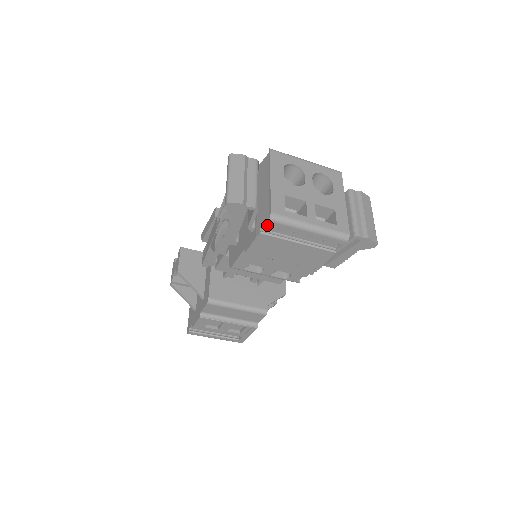
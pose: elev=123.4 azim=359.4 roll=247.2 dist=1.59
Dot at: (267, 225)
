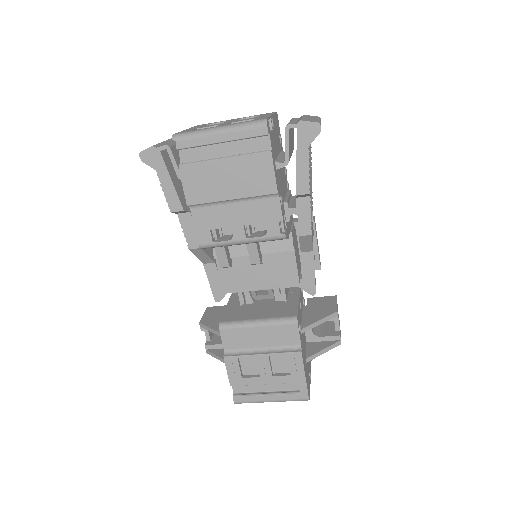
Dot at: occluded
